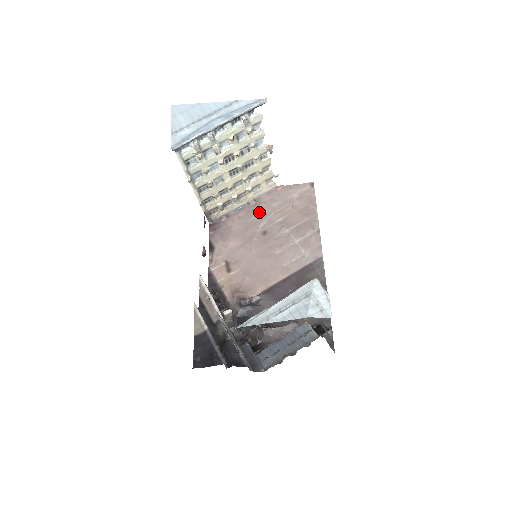
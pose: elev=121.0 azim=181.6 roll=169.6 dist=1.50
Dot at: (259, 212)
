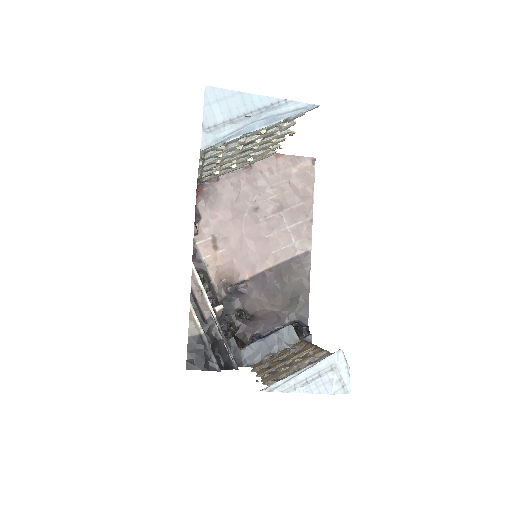
Dot at: (253, 182)
